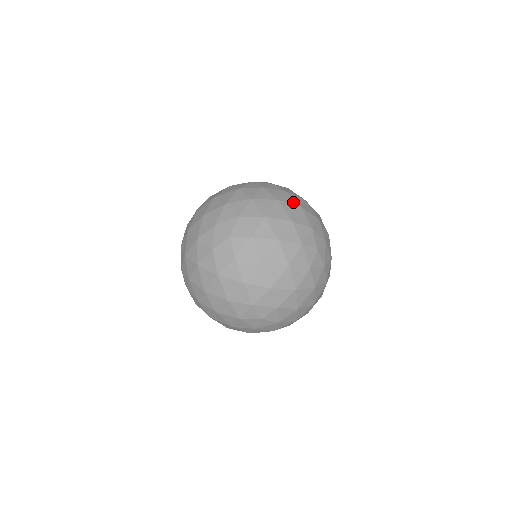
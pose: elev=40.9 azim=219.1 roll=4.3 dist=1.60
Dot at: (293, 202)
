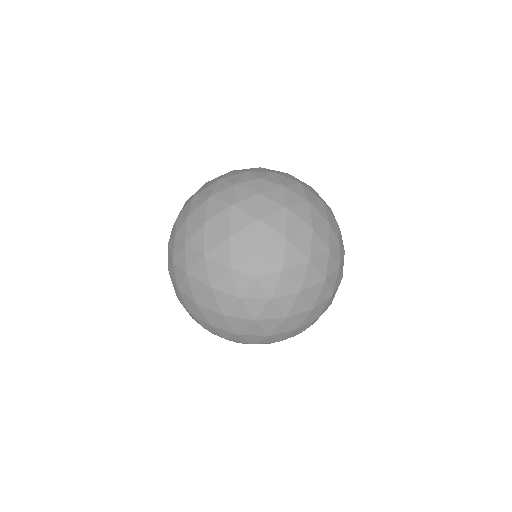
Dot at: occluded
